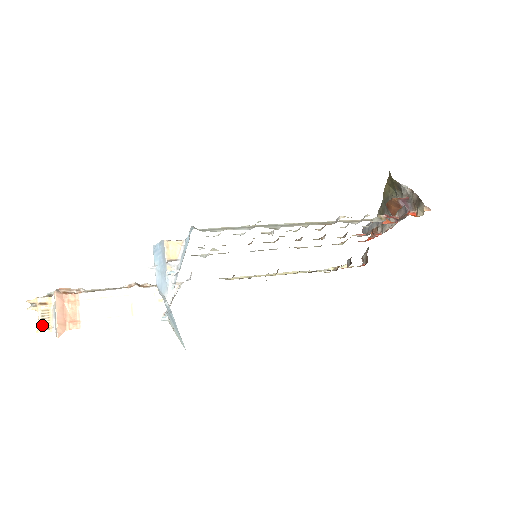
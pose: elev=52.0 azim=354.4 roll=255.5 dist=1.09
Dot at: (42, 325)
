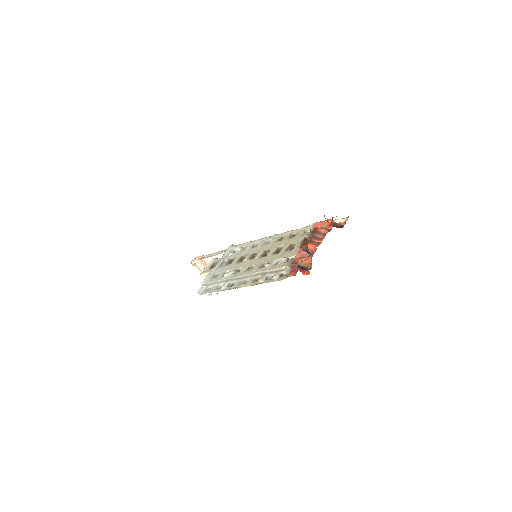
Dot at: (201, 271)
